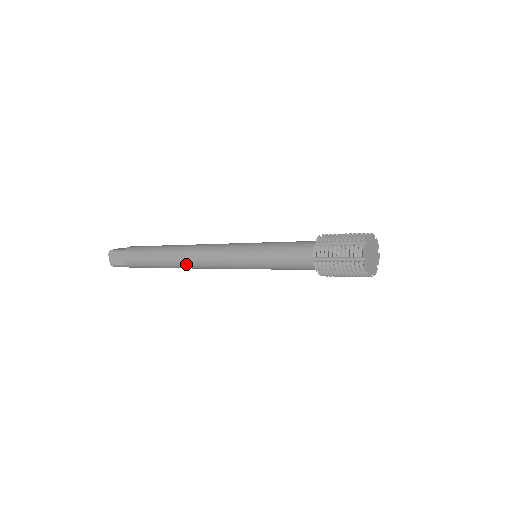
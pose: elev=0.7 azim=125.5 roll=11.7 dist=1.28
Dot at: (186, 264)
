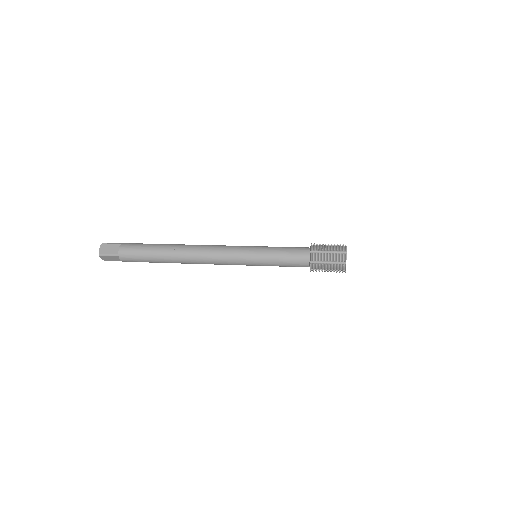
Dot at: occluded
